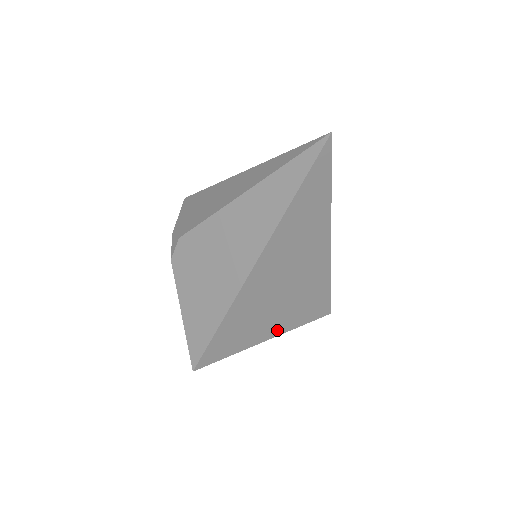
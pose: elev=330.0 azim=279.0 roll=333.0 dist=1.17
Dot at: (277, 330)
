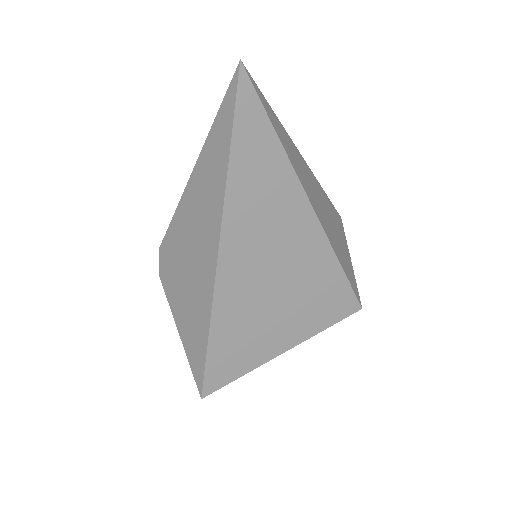
Dot at: (293, 336)
